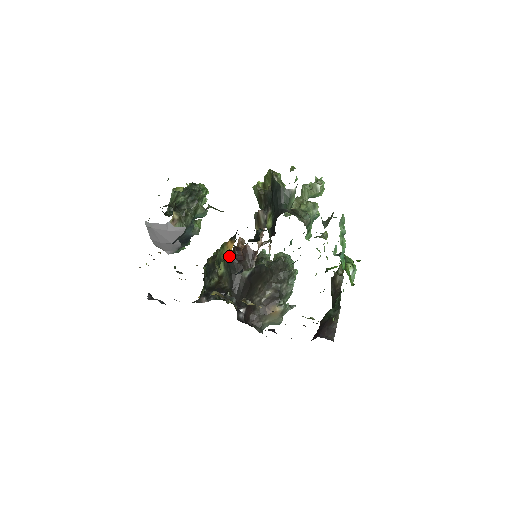
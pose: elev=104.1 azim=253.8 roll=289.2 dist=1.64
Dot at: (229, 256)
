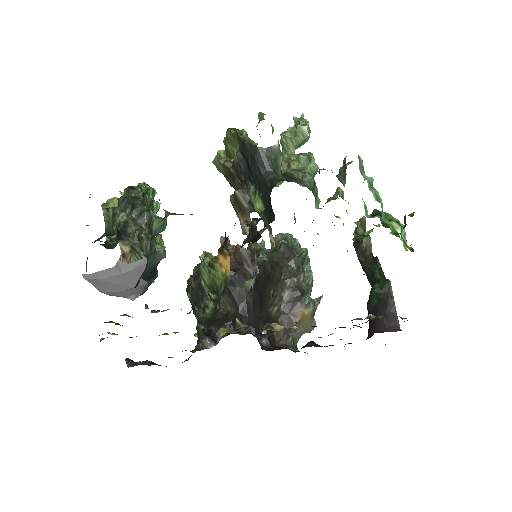
Dot at: occluded
